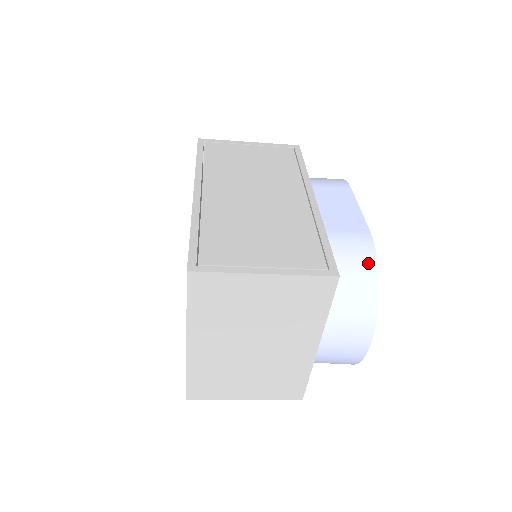
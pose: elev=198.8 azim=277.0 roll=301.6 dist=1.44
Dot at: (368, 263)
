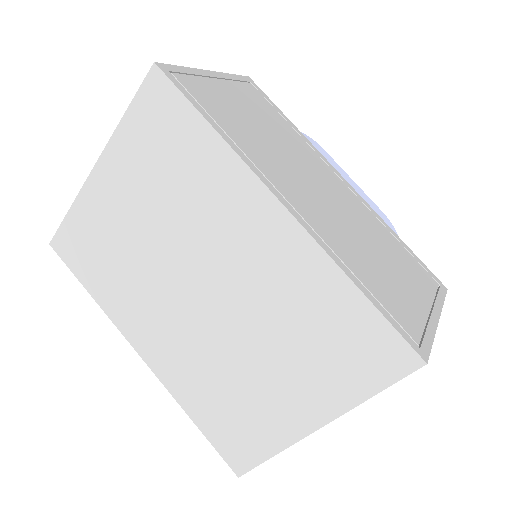
Dot at: occluded
